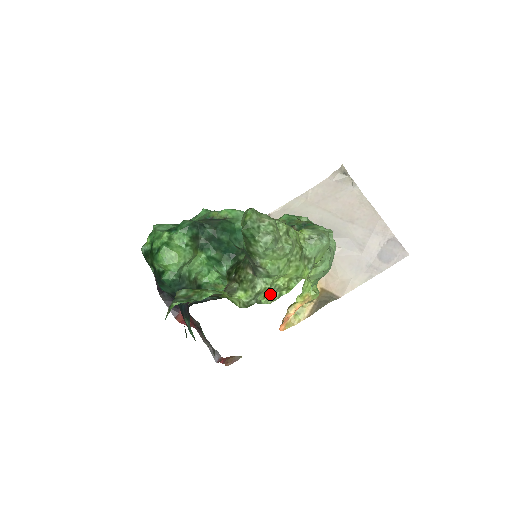
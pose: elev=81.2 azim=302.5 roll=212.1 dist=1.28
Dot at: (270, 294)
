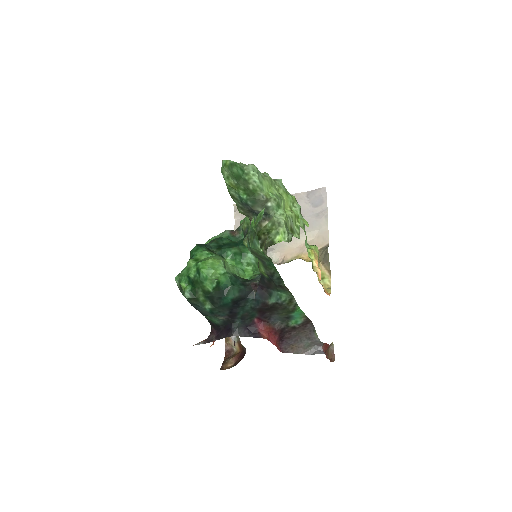
Dot at: (292, 229)
